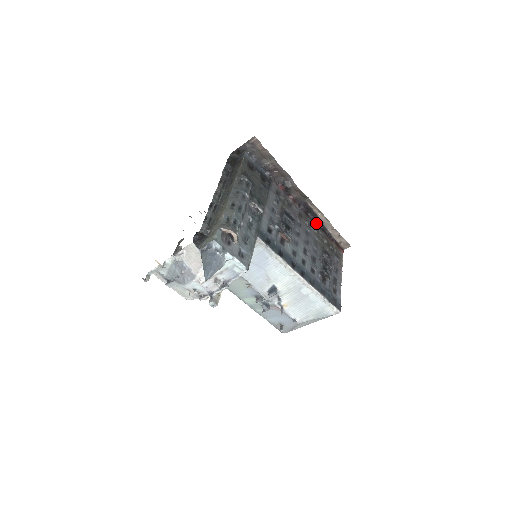
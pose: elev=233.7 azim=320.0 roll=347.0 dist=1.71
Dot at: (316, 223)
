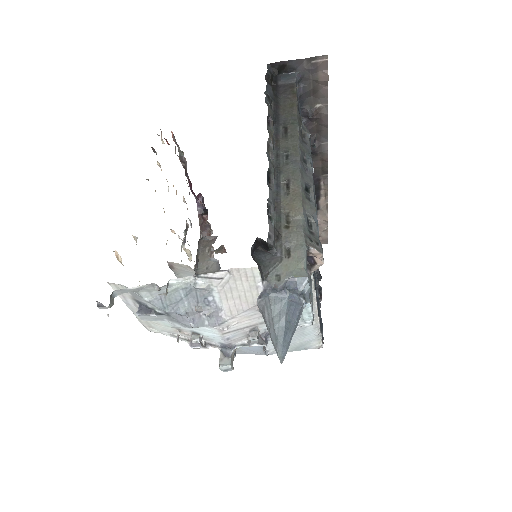
Dot at: occluded
